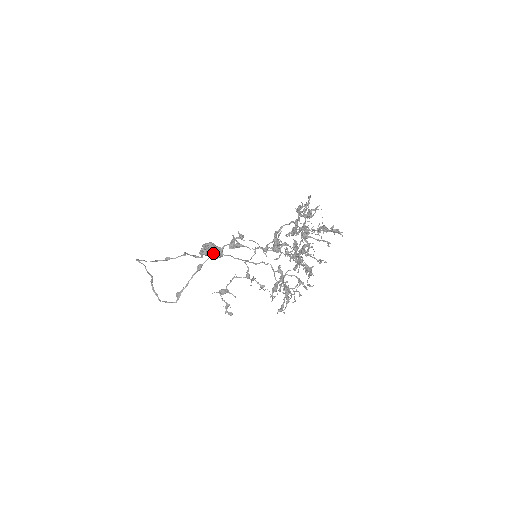
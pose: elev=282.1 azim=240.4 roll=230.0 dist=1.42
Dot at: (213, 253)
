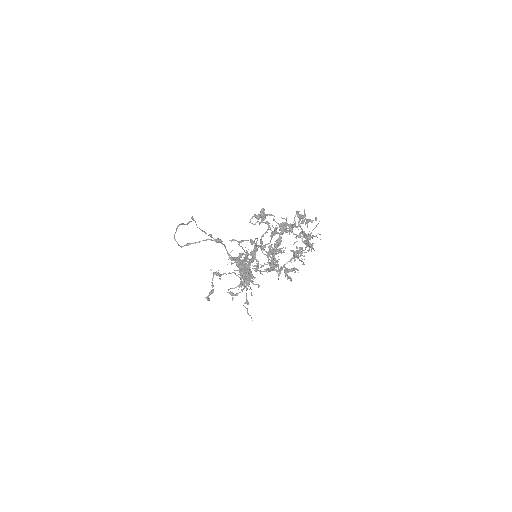
Dot at: (235, 240)
